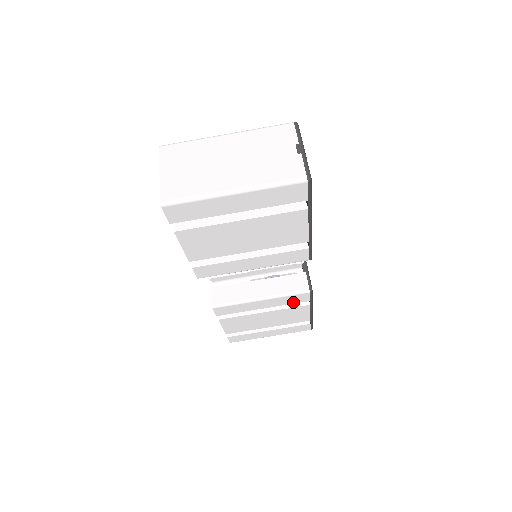
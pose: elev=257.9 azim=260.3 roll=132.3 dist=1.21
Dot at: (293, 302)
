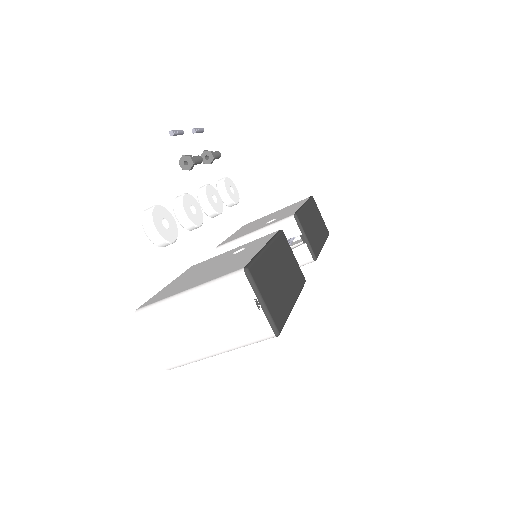
Dot at: occluded
